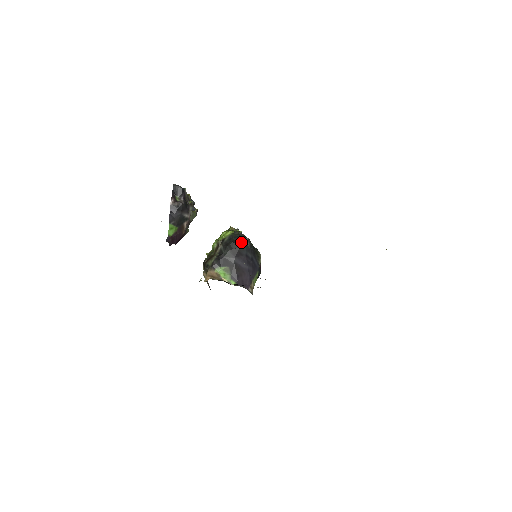
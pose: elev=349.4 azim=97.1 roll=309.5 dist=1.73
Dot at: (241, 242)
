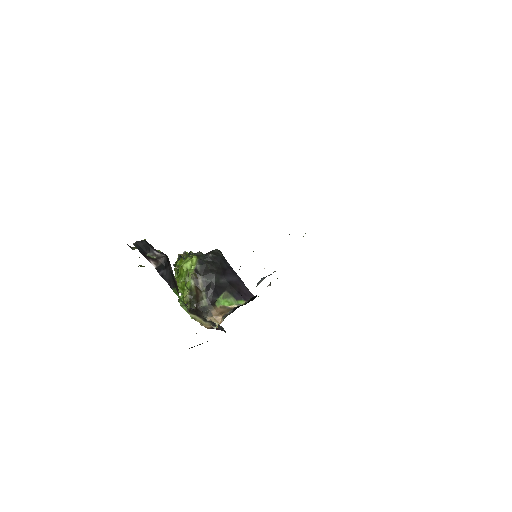
Dot at: (215, 258)
